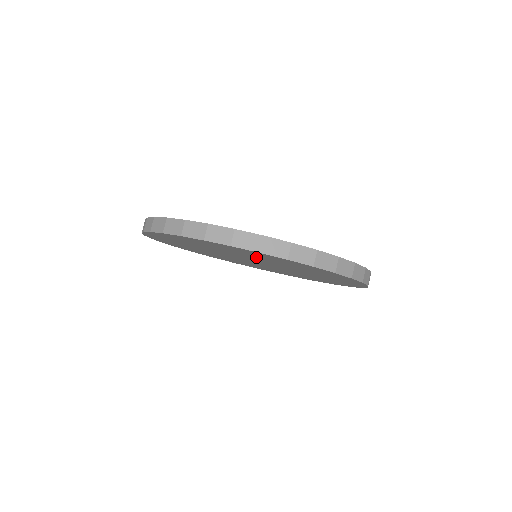
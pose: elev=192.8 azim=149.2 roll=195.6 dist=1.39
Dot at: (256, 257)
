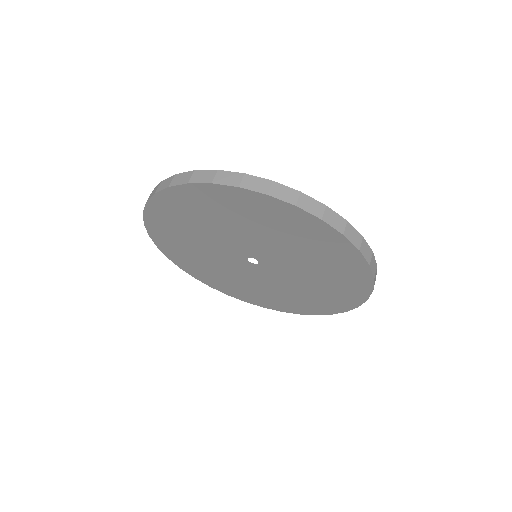
Dot at: (221, 223)
